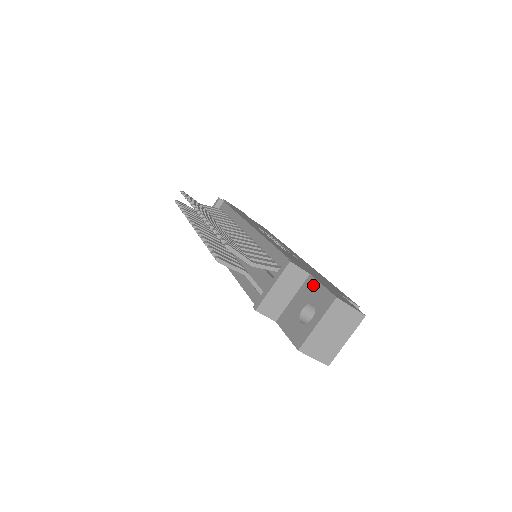
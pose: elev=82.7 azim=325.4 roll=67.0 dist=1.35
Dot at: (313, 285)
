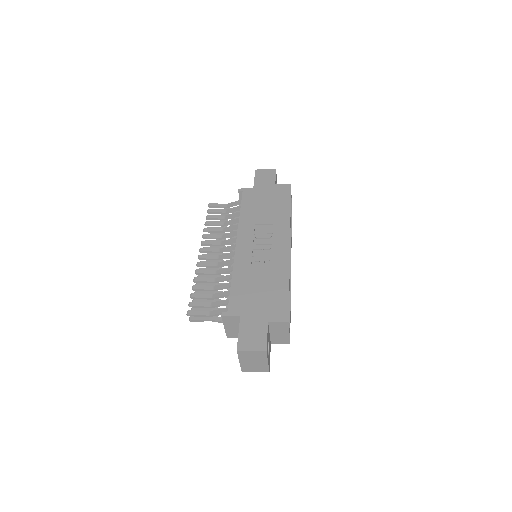
Dot at: (239, 328)
